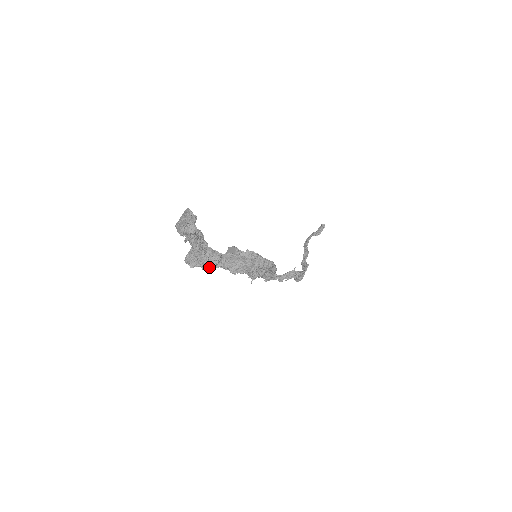
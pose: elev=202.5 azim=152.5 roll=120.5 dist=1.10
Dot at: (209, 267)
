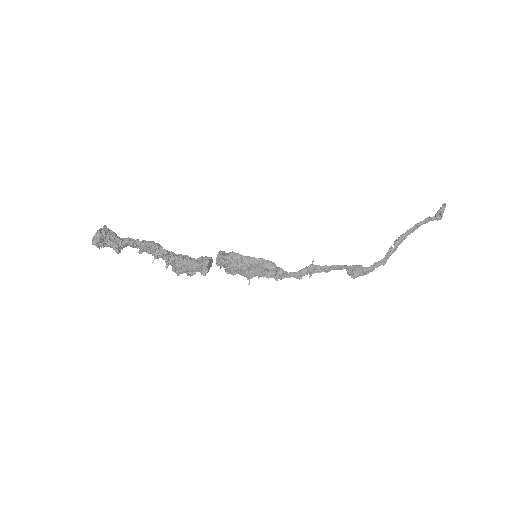
Dot at: (190, 273)
